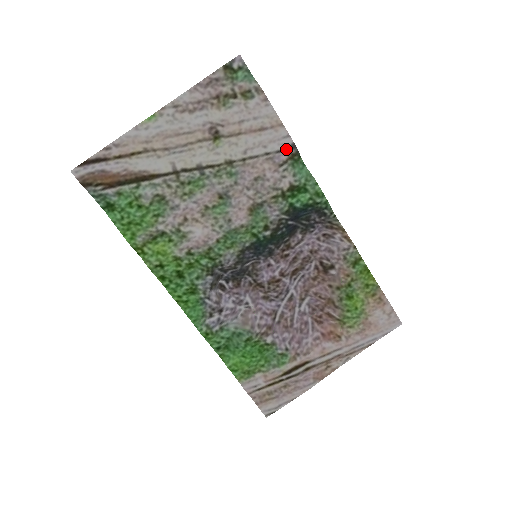
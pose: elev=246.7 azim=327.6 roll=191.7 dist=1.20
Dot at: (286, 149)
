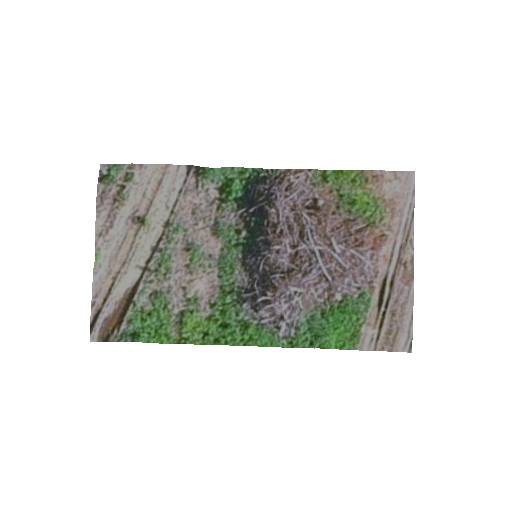
Dot at: (187, 174)
